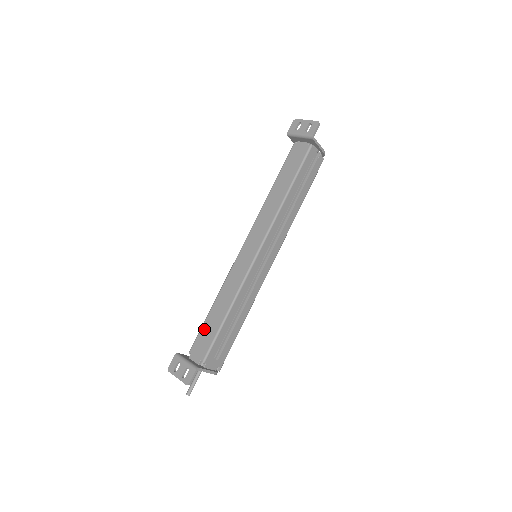
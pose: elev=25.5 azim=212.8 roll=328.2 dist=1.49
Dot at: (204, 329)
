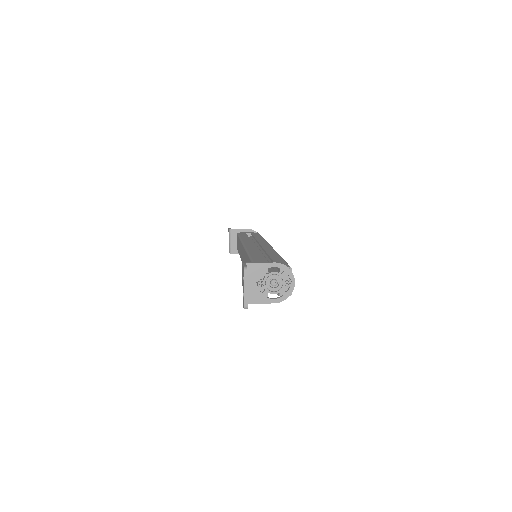
Dot at: (238, 240)
